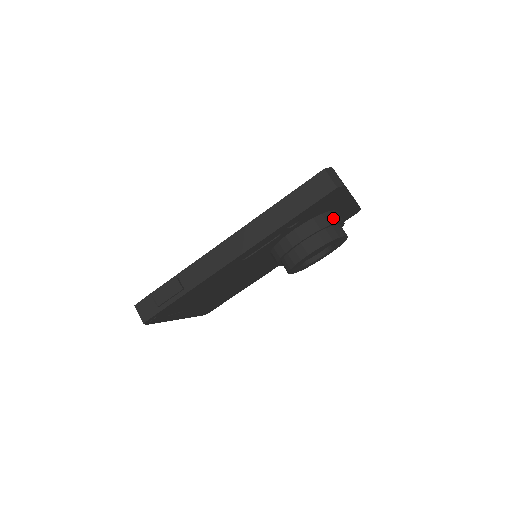
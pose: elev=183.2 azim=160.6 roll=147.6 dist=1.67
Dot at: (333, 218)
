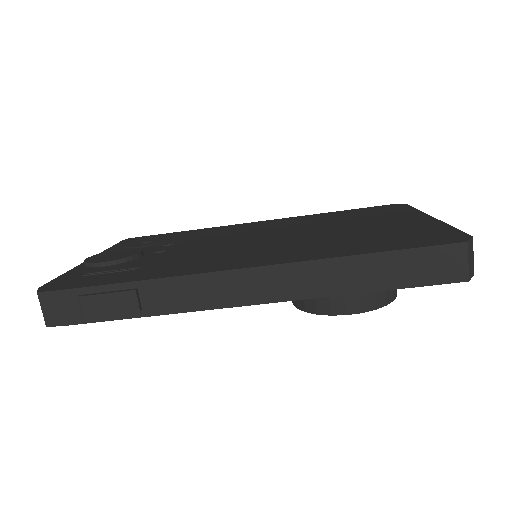
Dot at: occluded
